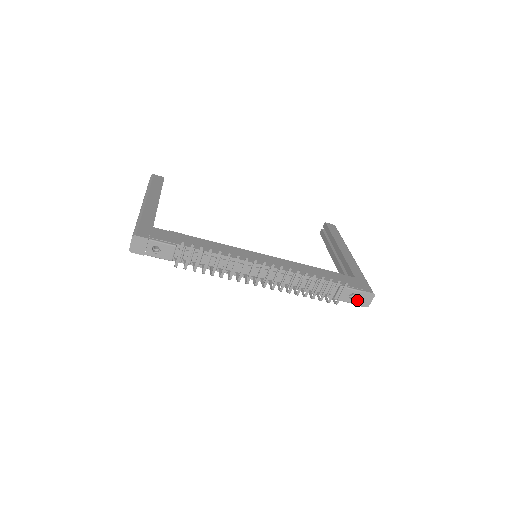
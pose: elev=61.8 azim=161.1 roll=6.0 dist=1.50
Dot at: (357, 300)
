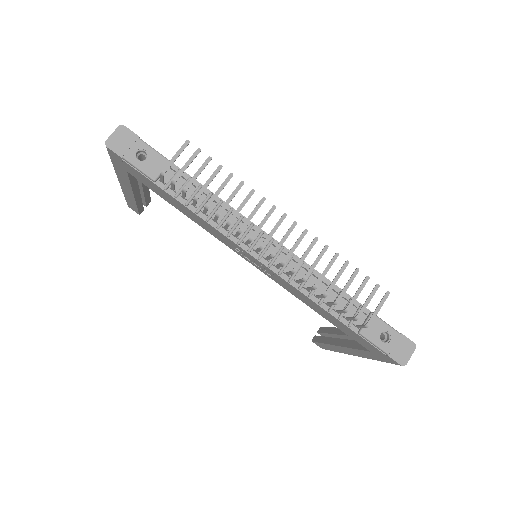
Dot at: (391, 346)
